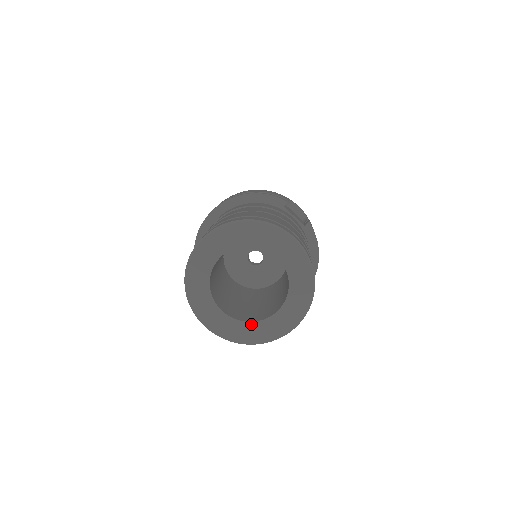
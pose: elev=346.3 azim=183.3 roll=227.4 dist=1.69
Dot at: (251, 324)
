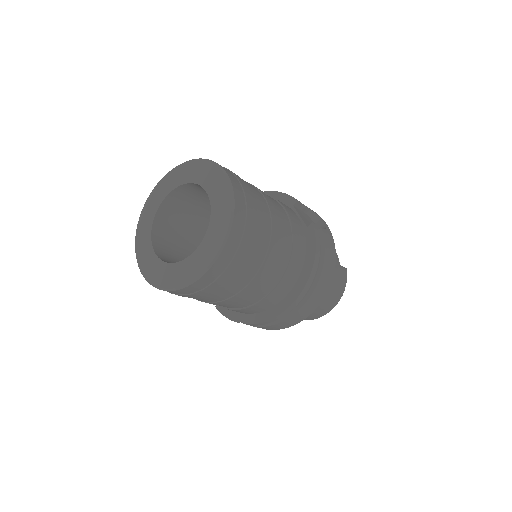
Dot at: (168, 265)
